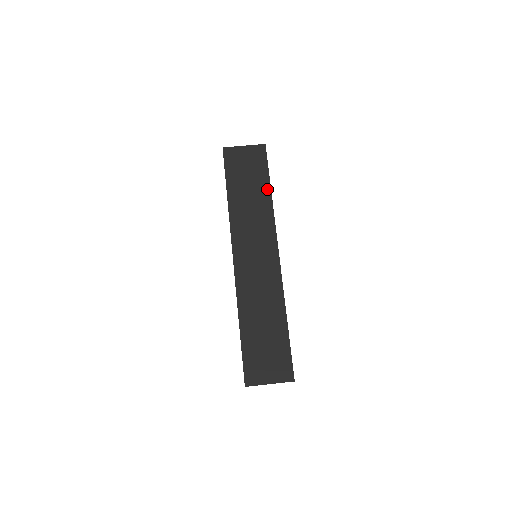
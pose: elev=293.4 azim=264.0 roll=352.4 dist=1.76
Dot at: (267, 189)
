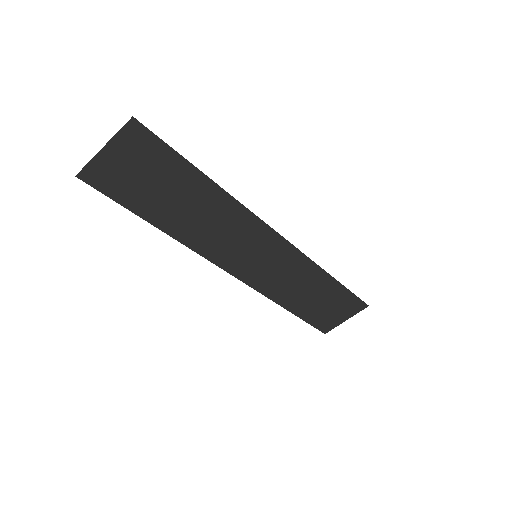
Dot at: (202, 182)
